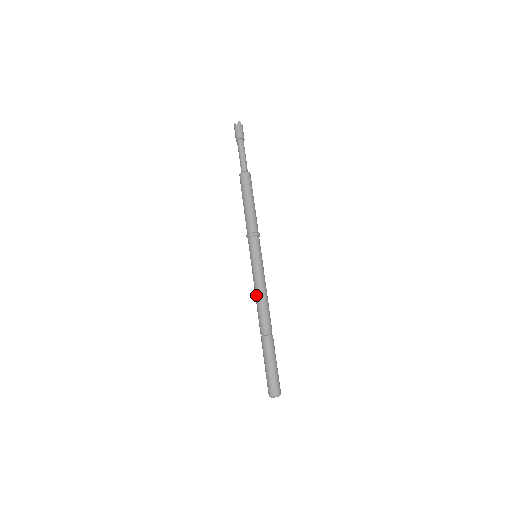
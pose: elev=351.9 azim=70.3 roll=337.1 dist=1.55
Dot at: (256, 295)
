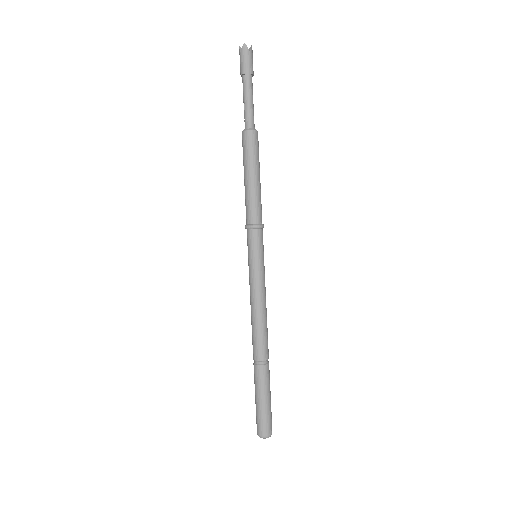
Dot at: occluded
